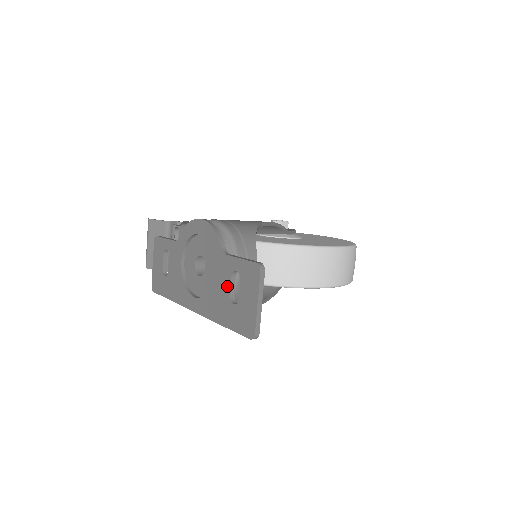
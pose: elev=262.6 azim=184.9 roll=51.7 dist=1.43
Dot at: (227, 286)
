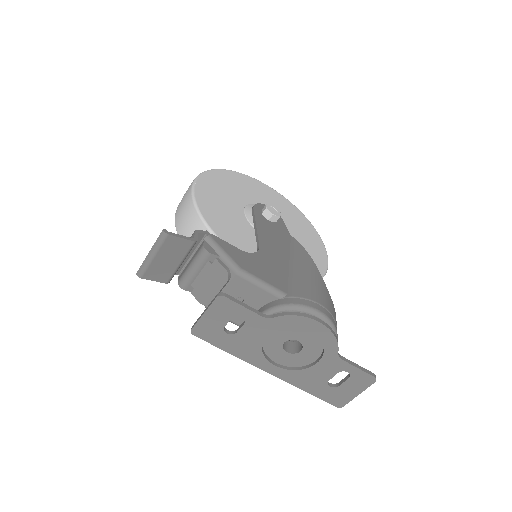
Dot at: (329, 376)
